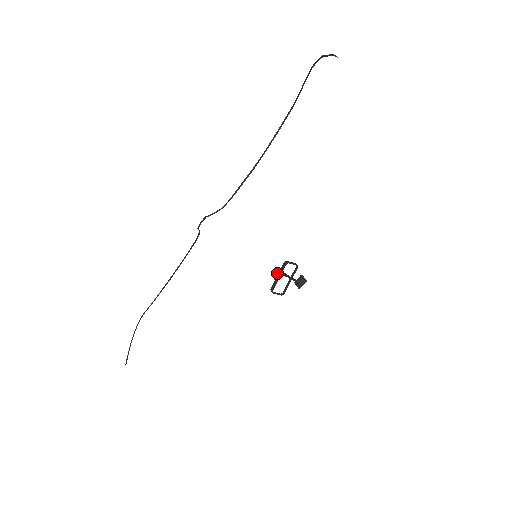
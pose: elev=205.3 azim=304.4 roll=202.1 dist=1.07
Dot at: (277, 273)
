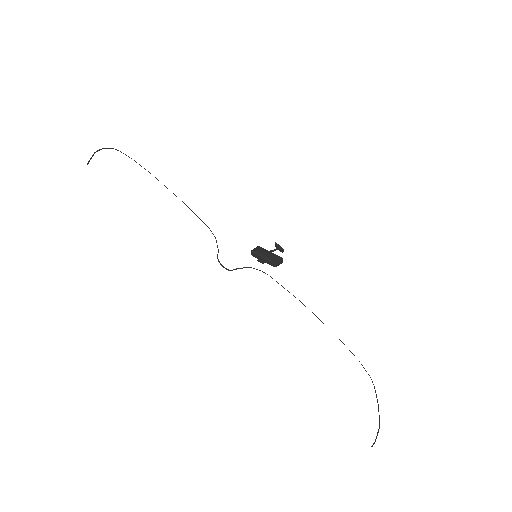
Dot at: (263, 263)
